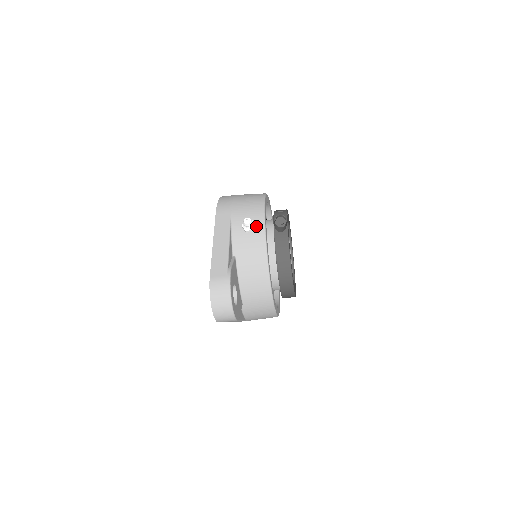
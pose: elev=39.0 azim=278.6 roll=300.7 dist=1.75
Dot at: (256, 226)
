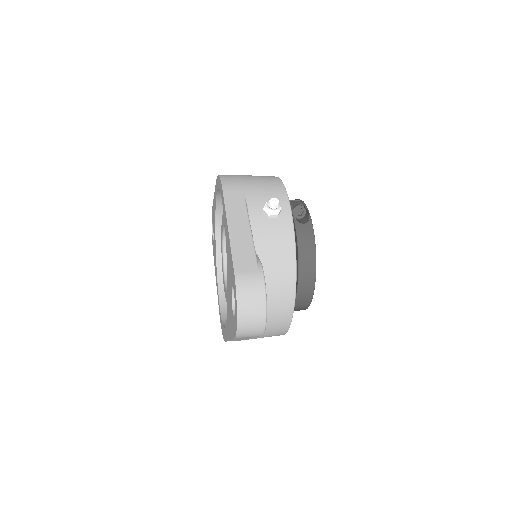
Dot at: (280, 211)
